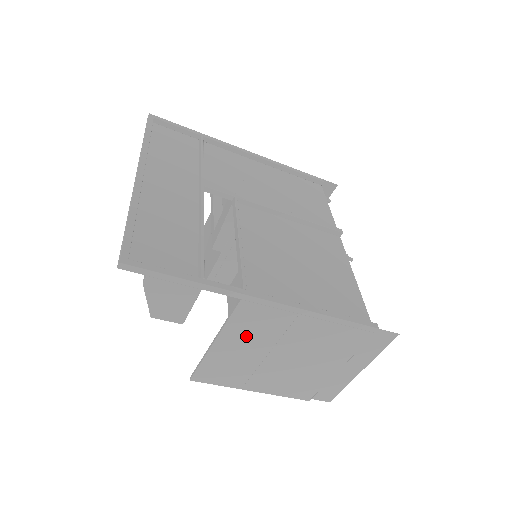
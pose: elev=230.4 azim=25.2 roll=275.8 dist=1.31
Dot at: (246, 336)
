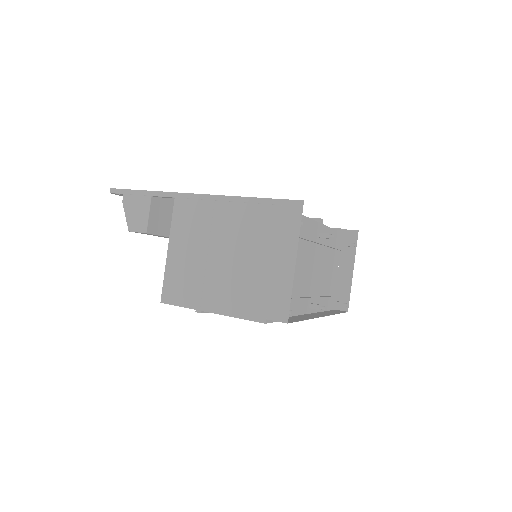
Dot at: (187, 236)
